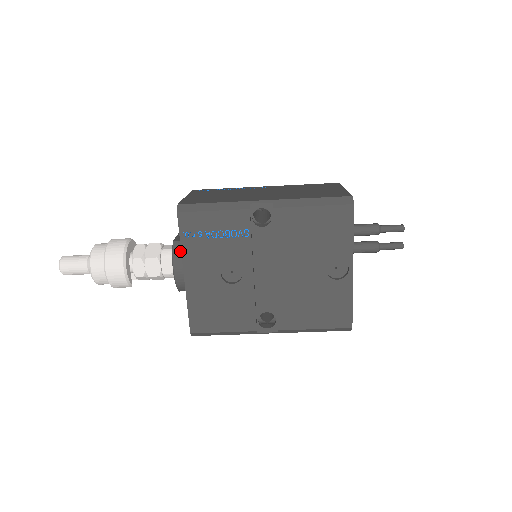
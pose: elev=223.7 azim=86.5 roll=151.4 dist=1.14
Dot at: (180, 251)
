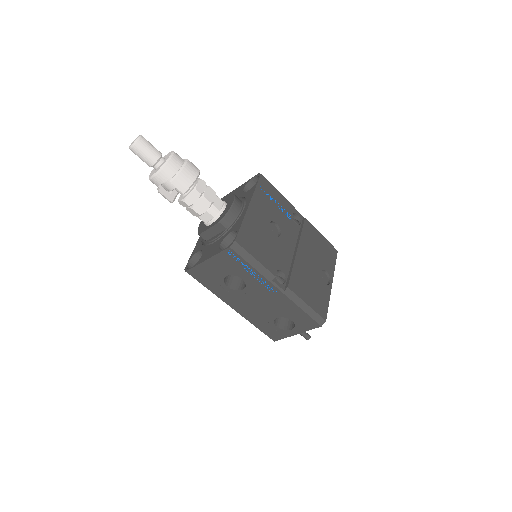
Dot at: (239, 199)
